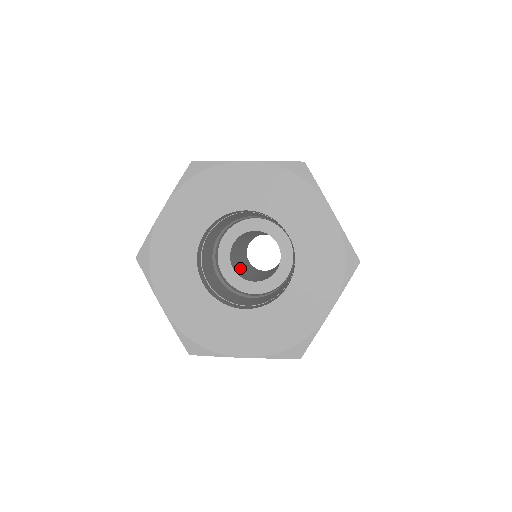
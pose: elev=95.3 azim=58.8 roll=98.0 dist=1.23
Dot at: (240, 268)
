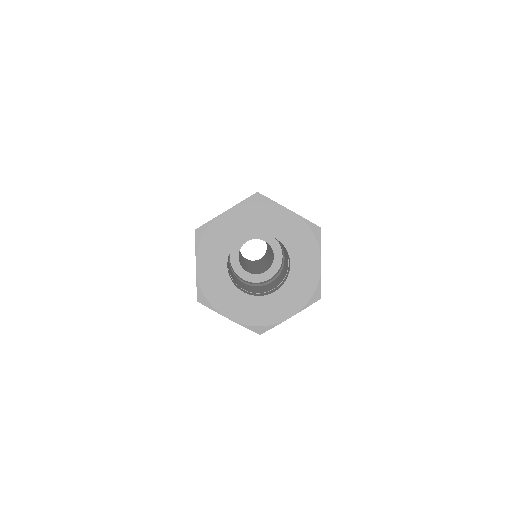
Dot at: (249, 268)
